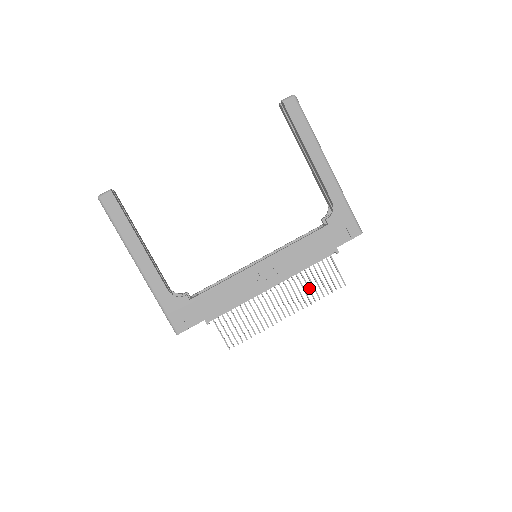
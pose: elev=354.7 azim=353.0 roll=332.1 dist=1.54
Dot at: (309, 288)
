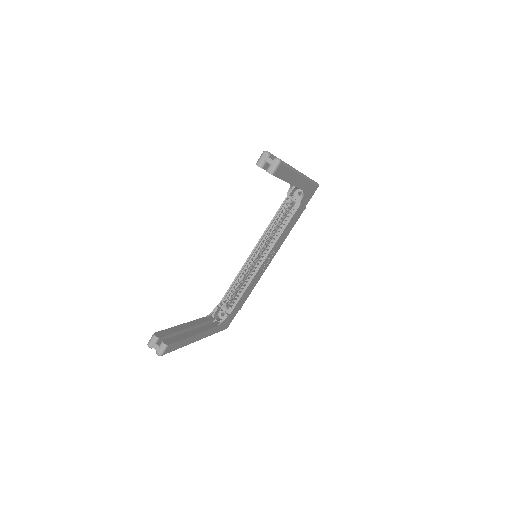
Dot at: occluded
